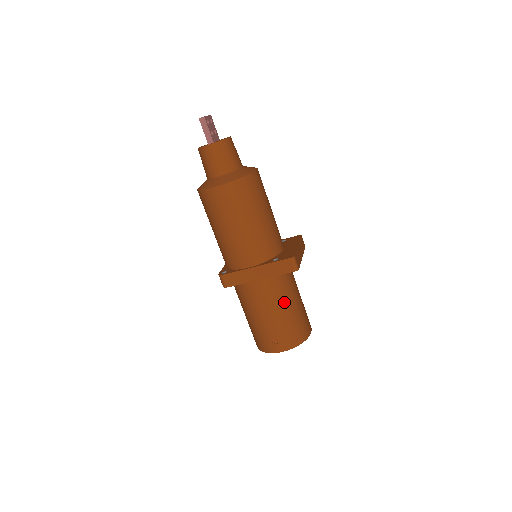
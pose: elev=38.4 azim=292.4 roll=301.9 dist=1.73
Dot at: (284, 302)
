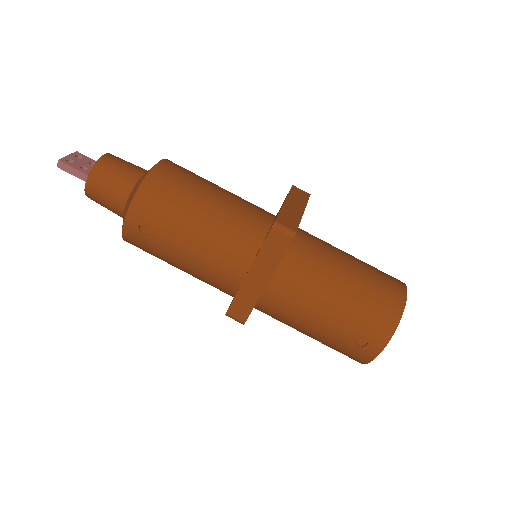
Dot at: (326, 286)
